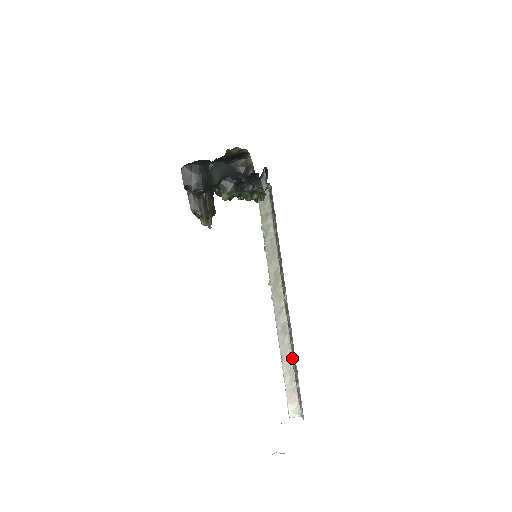
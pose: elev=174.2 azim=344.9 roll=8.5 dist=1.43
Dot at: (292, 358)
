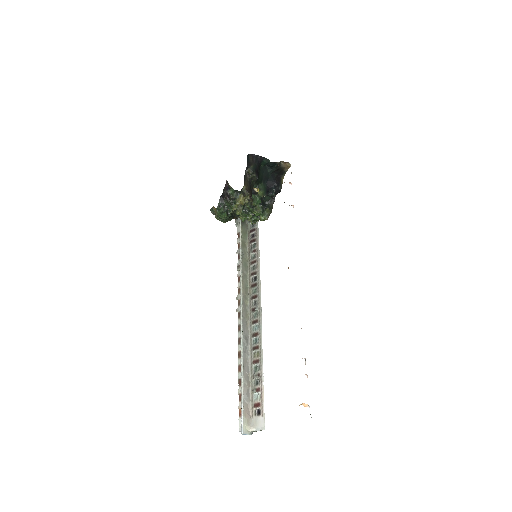
Dot at: (250, 370)
